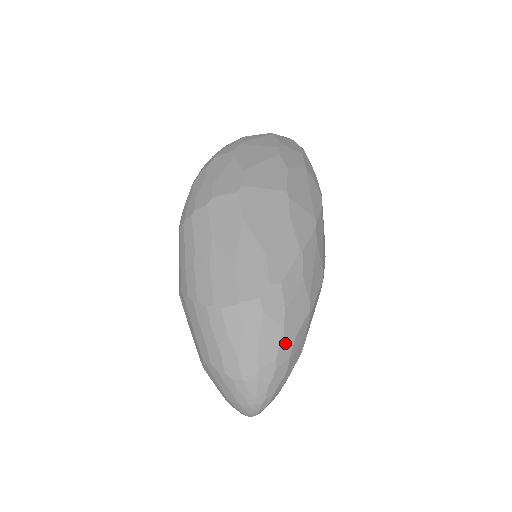
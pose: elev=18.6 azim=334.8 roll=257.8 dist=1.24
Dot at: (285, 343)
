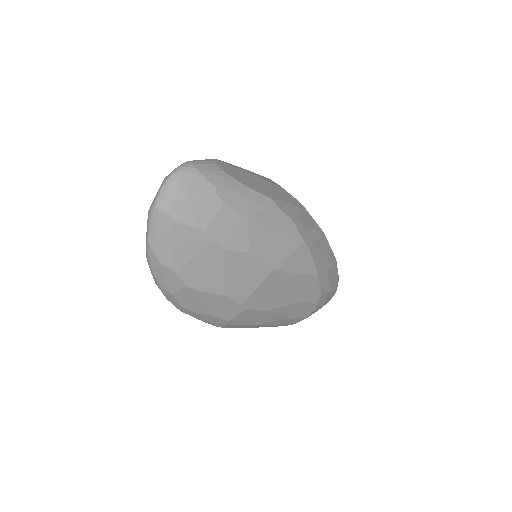
Dot at: (336, 287)
